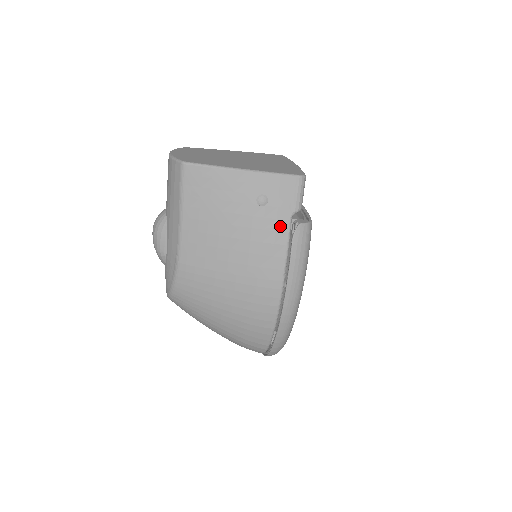
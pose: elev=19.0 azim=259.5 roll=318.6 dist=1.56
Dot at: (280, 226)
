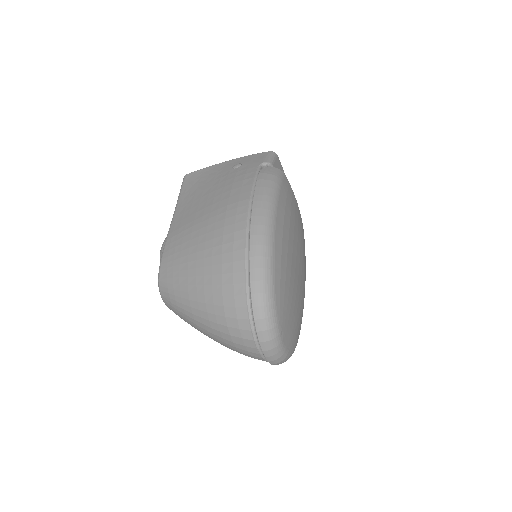
Dot at: (250, 171)
